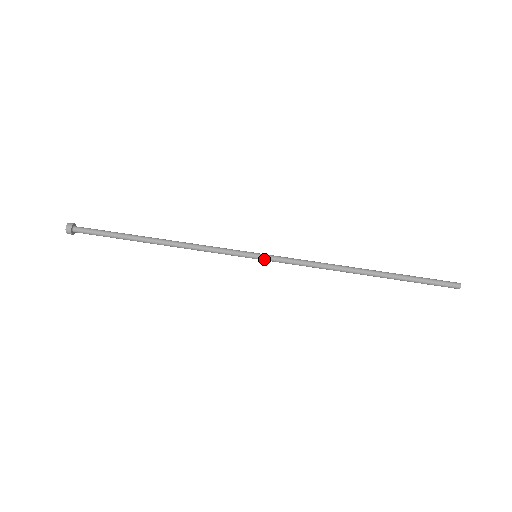
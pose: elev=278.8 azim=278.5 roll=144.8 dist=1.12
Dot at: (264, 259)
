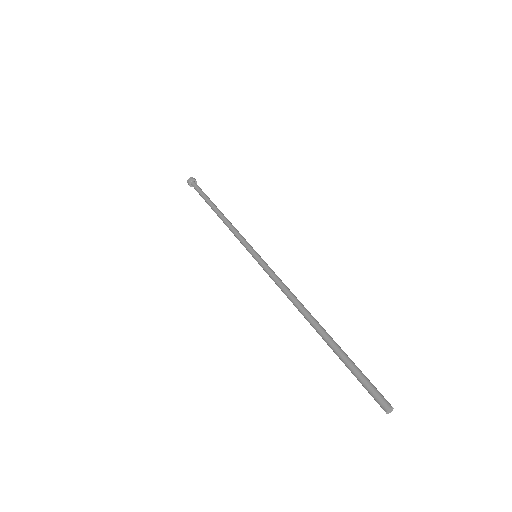
Dot at: (257, 260)
